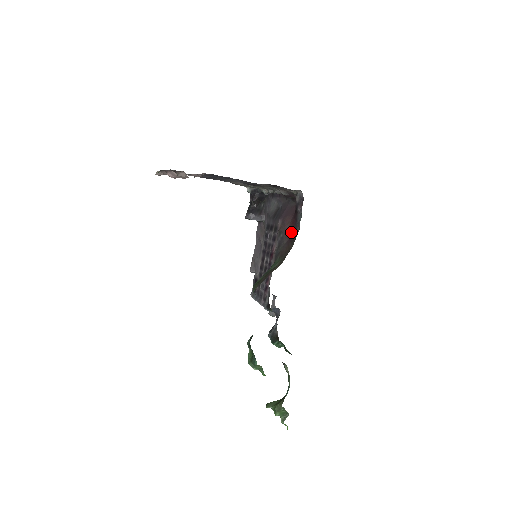
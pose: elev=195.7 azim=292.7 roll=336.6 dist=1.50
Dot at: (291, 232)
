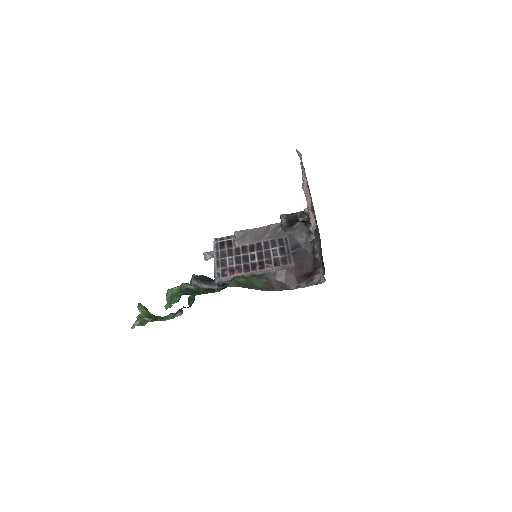
Dot at: (289, 281)
